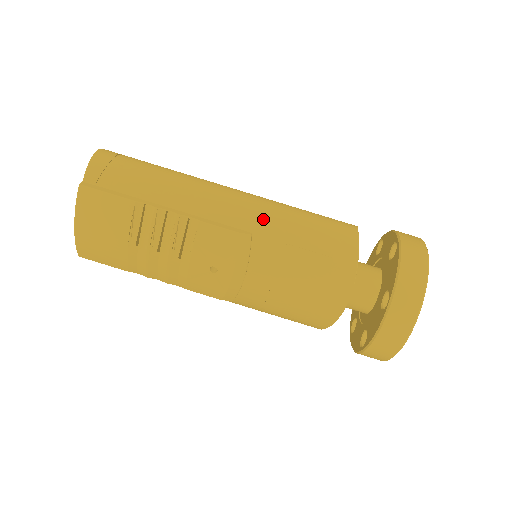
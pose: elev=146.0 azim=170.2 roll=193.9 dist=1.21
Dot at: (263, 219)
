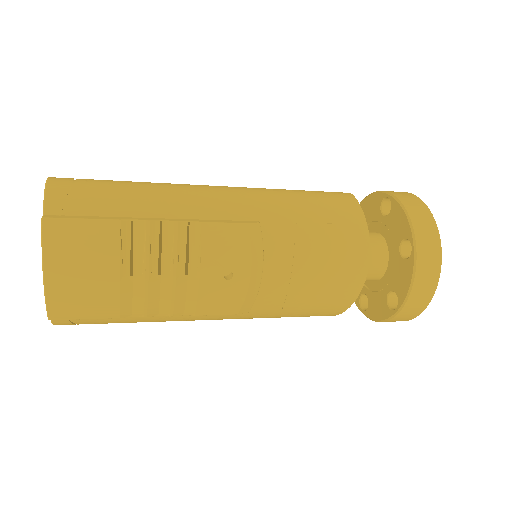
Dot at: (264, 204)
